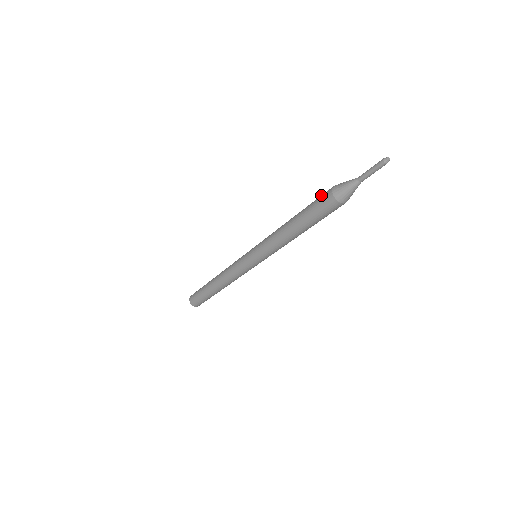
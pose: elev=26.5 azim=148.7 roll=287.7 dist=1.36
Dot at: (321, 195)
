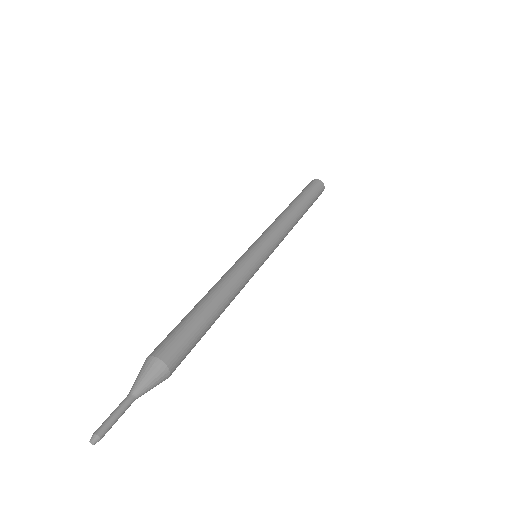
Dot at: (161, 342)
